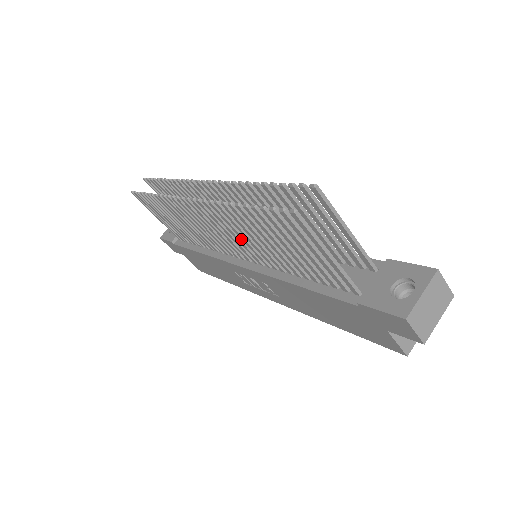
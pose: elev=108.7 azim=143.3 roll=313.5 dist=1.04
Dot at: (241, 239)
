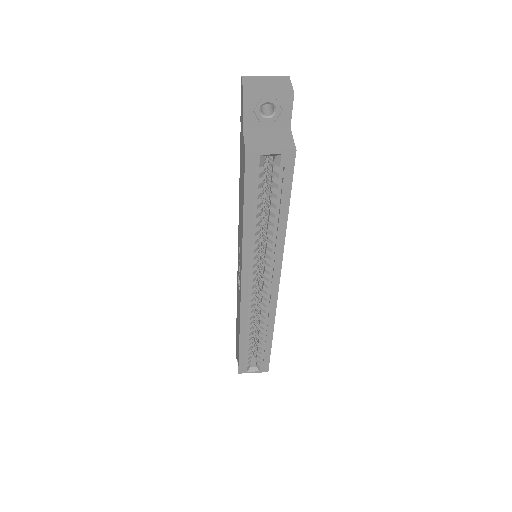
Dot at: occluded
